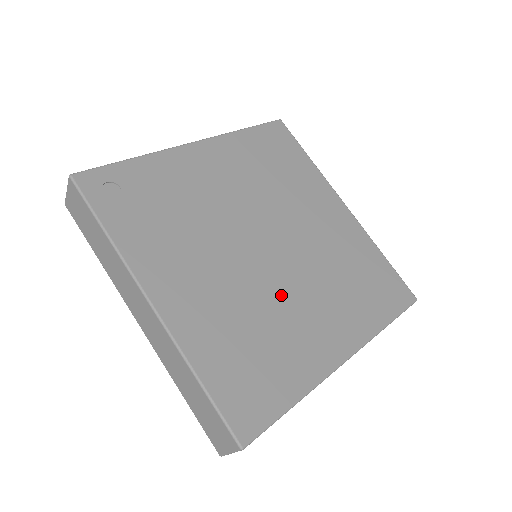
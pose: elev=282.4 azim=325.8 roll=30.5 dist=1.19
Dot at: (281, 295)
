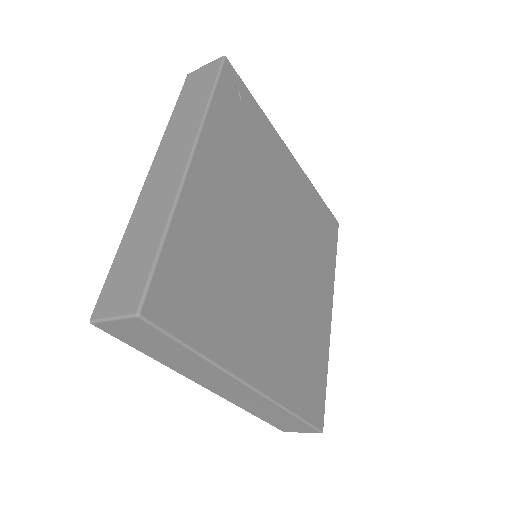
Dot at: (258, 286)
